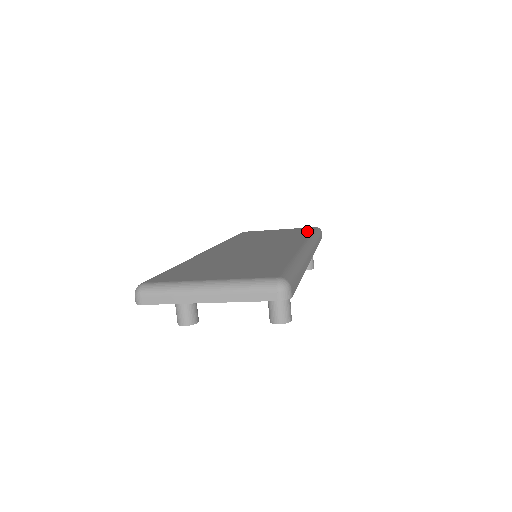
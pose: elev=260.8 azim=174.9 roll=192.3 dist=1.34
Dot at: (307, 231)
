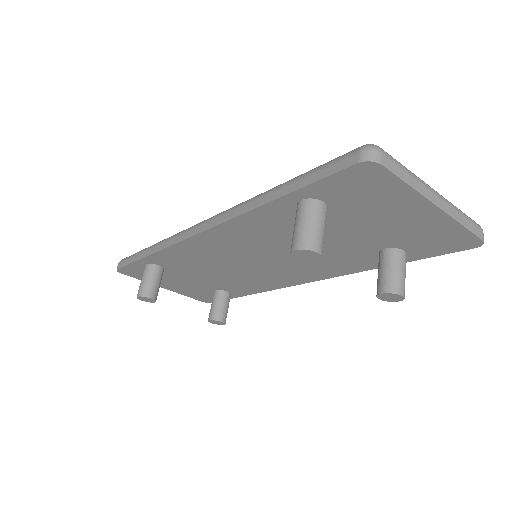
Dot at: occluded
